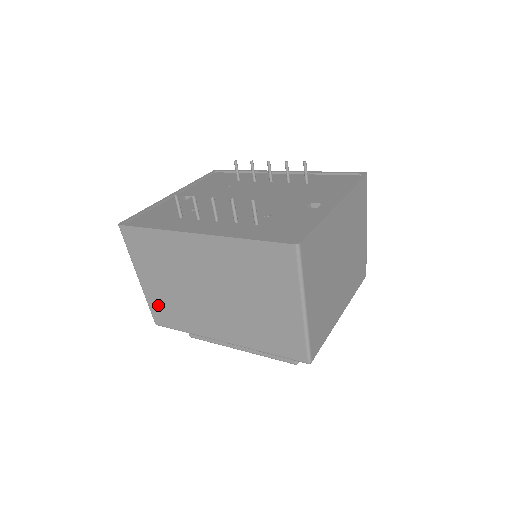
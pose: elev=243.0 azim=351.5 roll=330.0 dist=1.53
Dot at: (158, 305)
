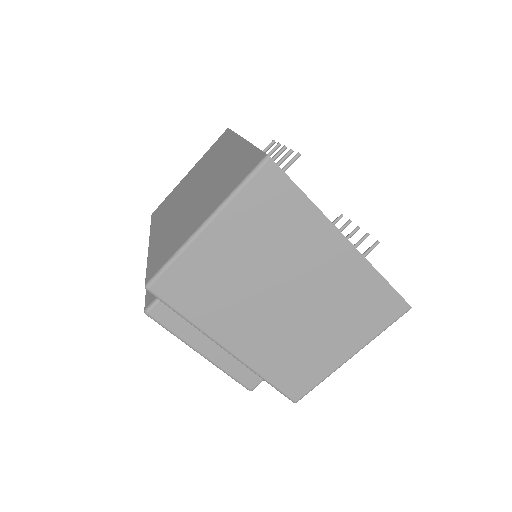
Dot at: (170, 197)
